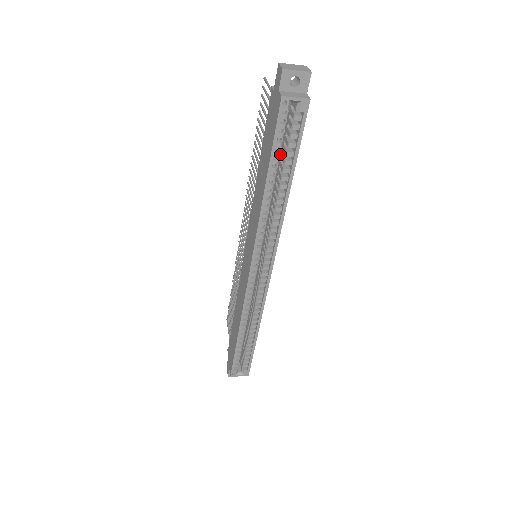
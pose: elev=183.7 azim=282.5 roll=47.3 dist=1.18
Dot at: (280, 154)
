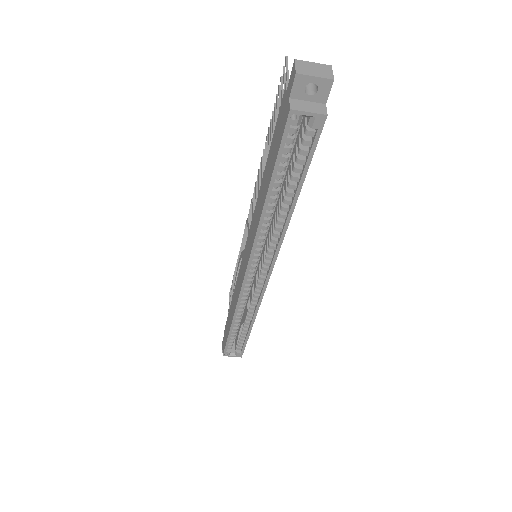
Dot at: (289, 163)
